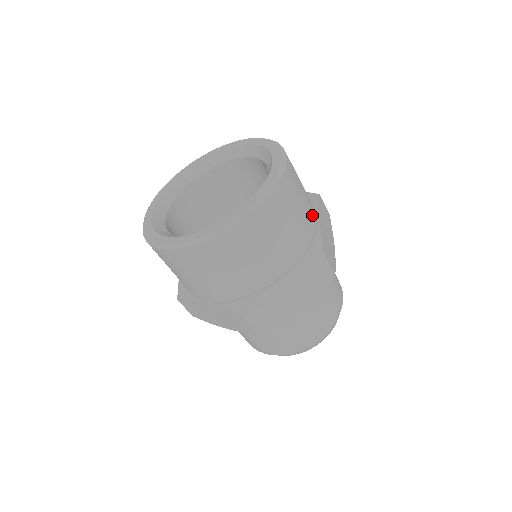
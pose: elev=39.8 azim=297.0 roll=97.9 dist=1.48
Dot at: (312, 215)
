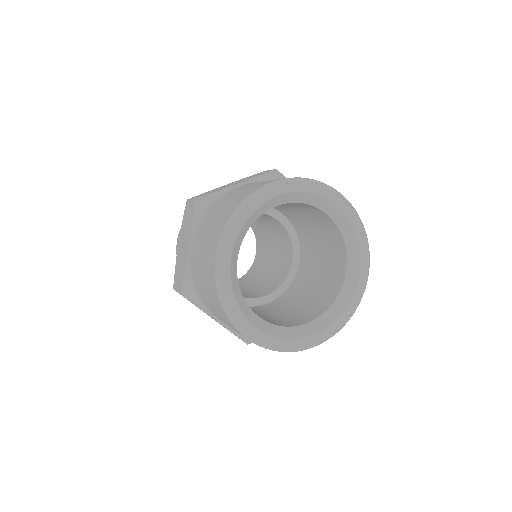
Dot at: occluded
